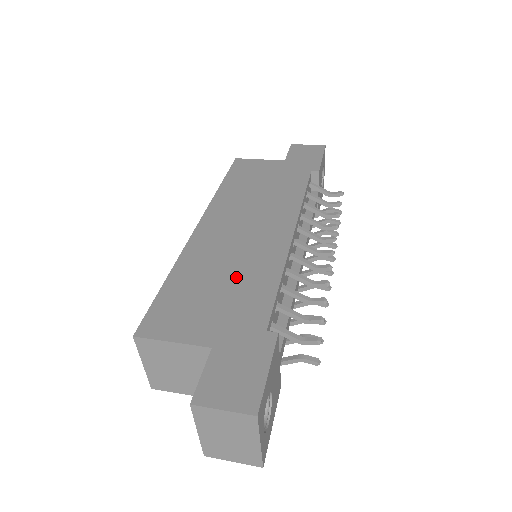
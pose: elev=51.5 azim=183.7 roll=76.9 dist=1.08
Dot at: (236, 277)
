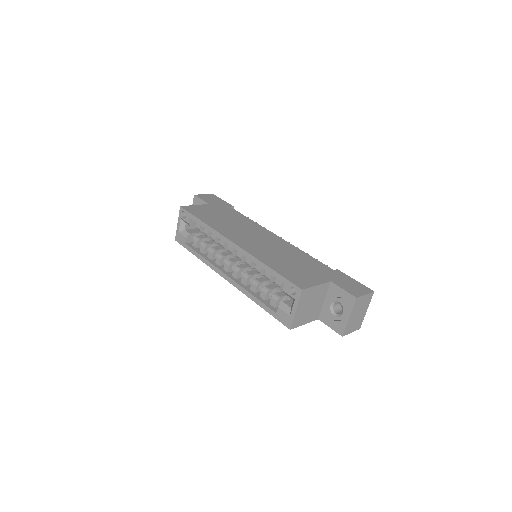
Dot at: (292, 257)
